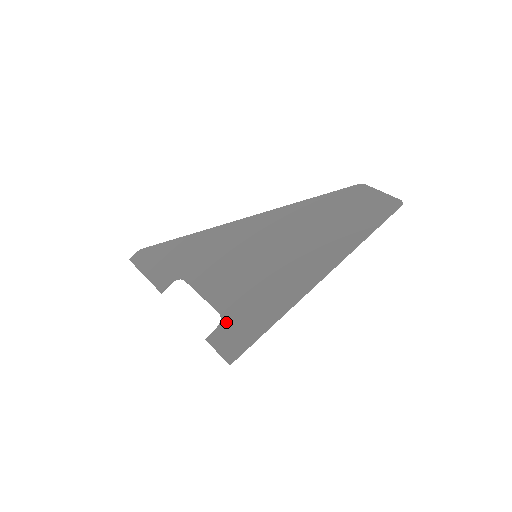
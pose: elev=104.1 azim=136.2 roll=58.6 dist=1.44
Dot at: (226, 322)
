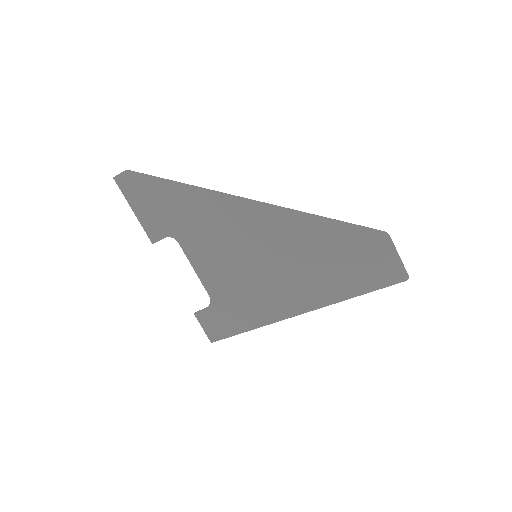
Dot at: (214, 308)
